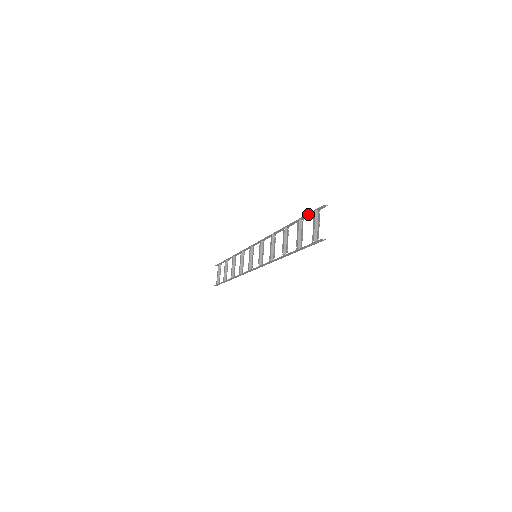
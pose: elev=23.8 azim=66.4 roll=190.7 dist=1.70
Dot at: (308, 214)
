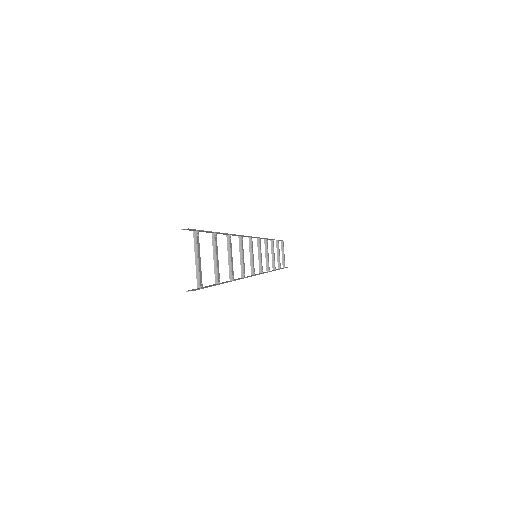
Dot at: (203, 231)
